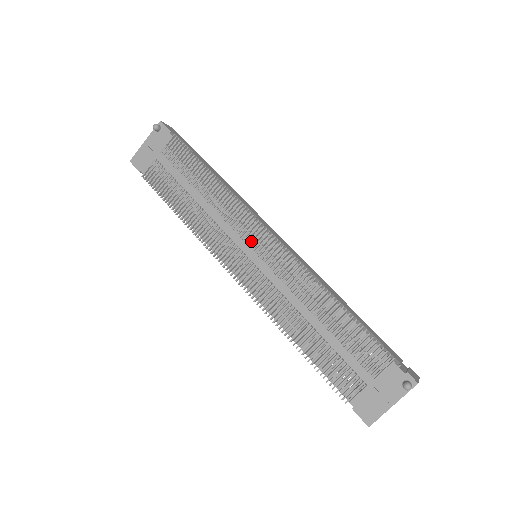
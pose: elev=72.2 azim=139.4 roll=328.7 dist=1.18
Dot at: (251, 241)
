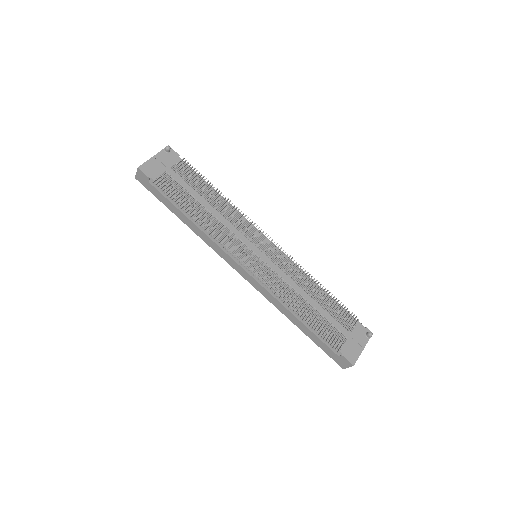
Dot at: (257, 243)
